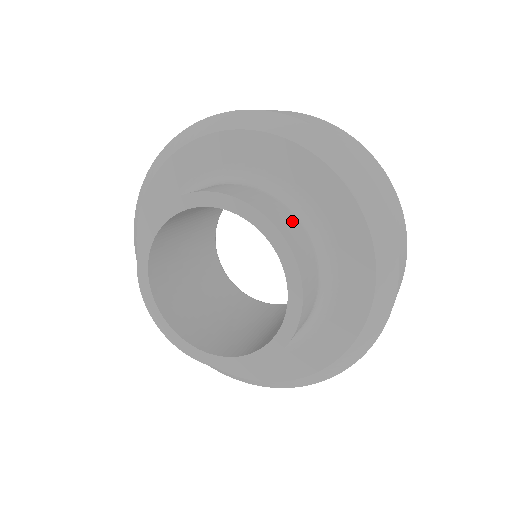
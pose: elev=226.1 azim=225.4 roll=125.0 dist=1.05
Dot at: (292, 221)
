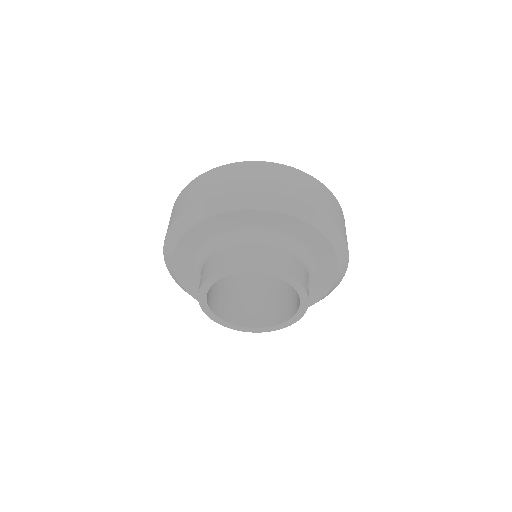
Dot at: (292, 259)
